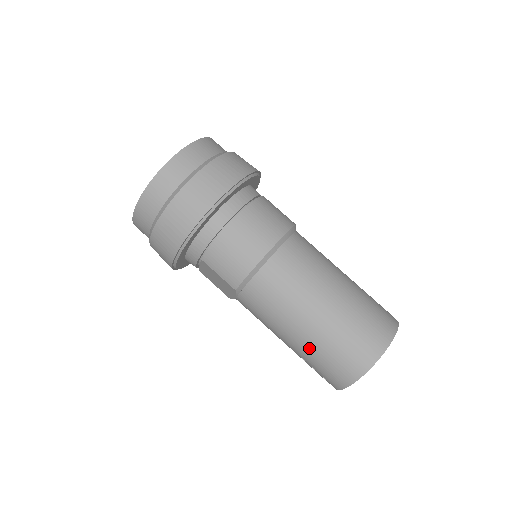
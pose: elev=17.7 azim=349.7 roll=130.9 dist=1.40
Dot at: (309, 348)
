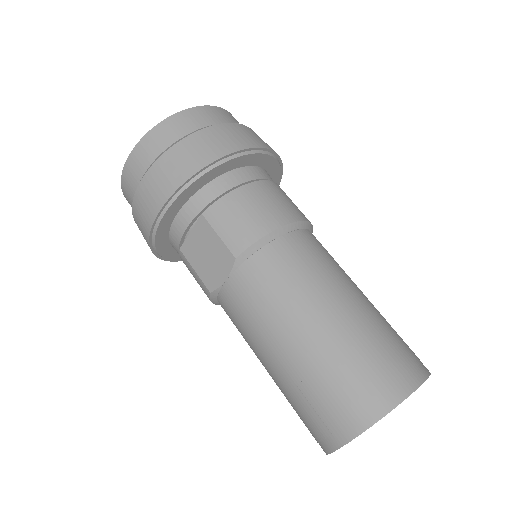
Dot at: (319, 356)
